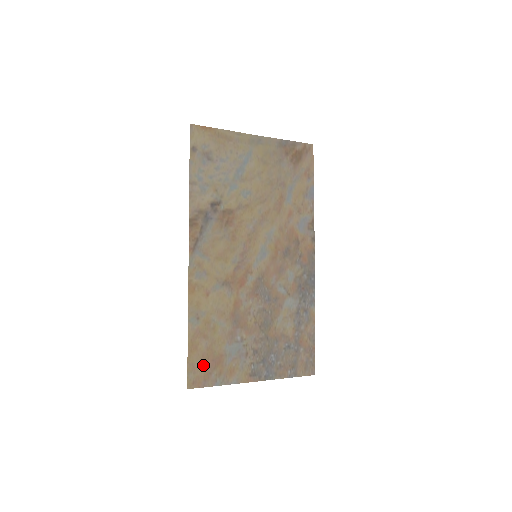
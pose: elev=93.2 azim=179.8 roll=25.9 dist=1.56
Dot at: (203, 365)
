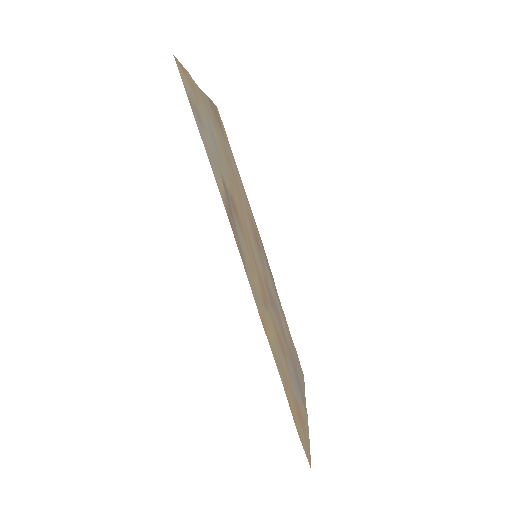
Dot at: (300, 425)
